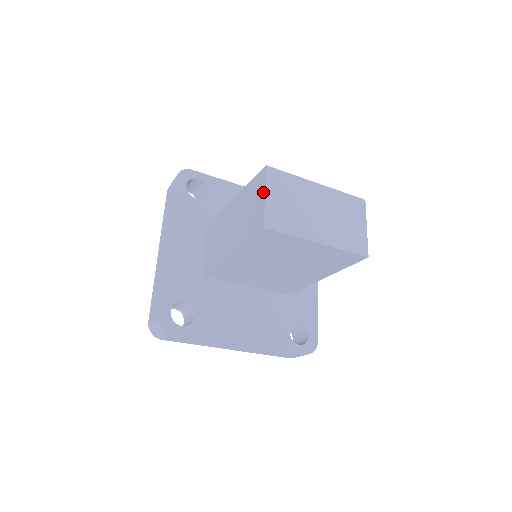
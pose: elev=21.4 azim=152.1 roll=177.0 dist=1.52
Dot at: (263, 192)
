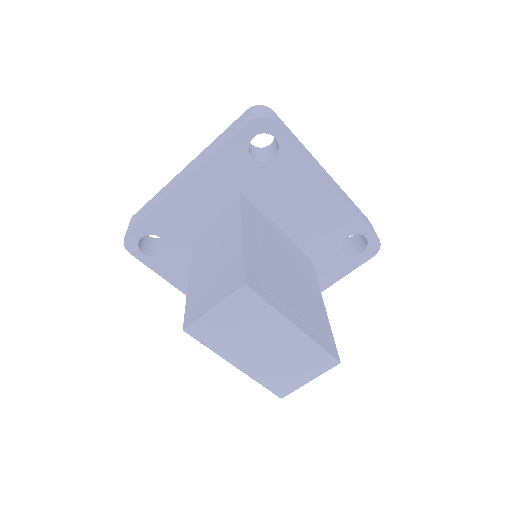
Dot at: (218, 301)
